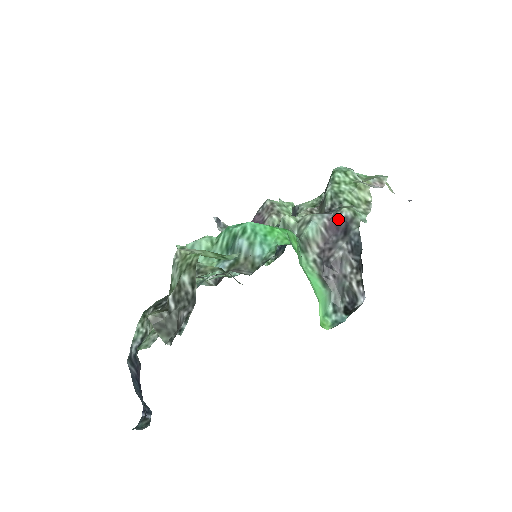
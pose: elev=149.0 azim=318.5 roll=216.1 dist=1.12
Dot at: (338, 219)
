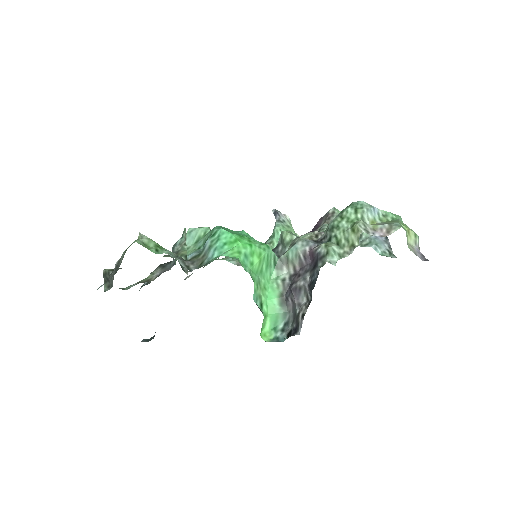
Dot at: (314, 252)
